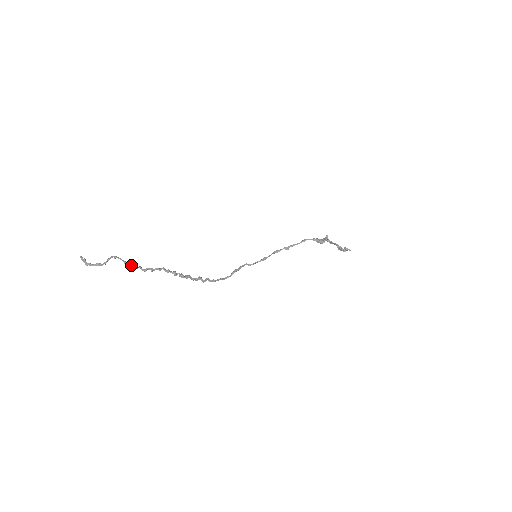
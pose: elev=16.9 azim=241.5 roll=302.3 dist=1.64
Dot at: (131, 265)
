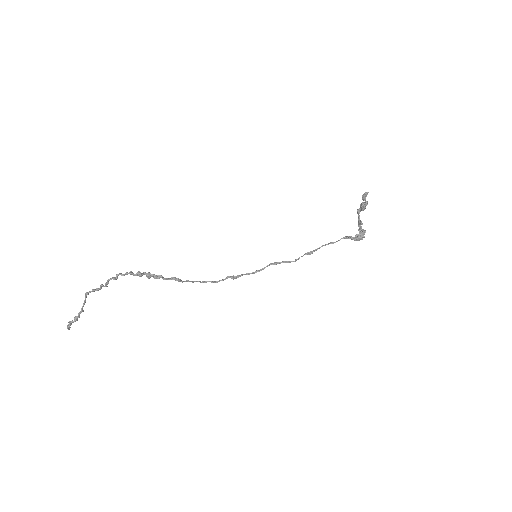
Dot at: (97, 288)
